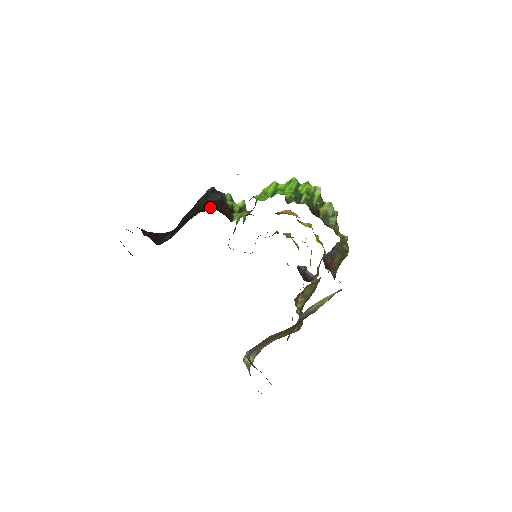
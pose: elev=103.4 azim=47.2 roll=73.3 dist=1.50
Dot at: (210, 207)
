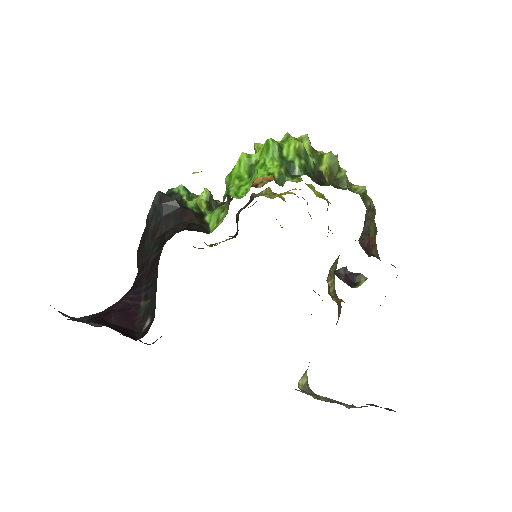
Dot at: (172, 226)
